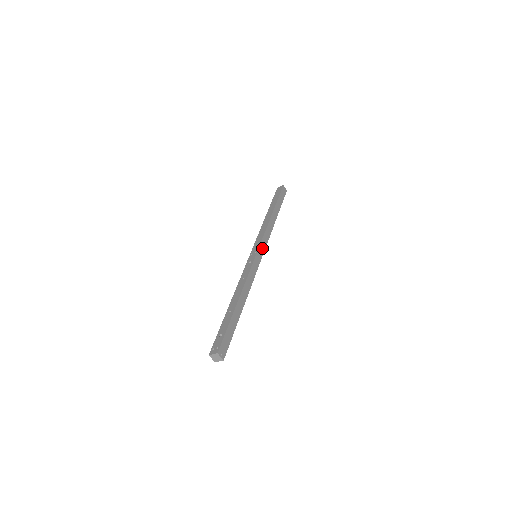
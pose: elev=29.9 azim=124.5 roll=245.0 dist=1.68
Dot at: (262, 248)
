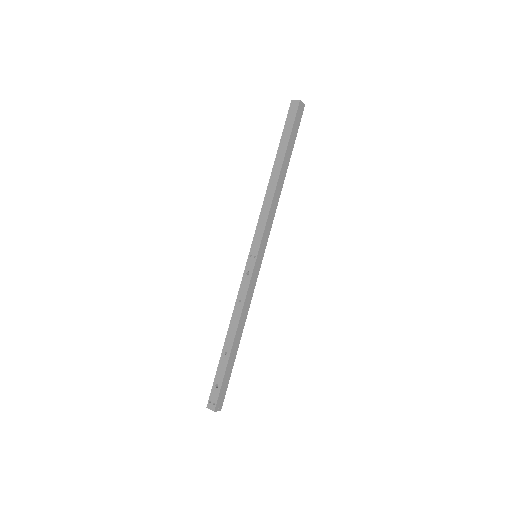
Dot at: (264, 244)
